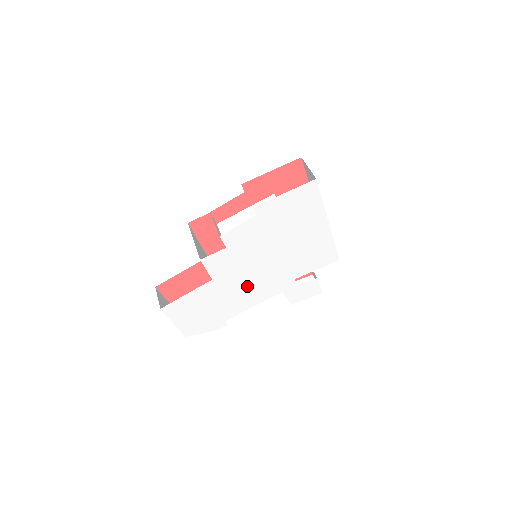
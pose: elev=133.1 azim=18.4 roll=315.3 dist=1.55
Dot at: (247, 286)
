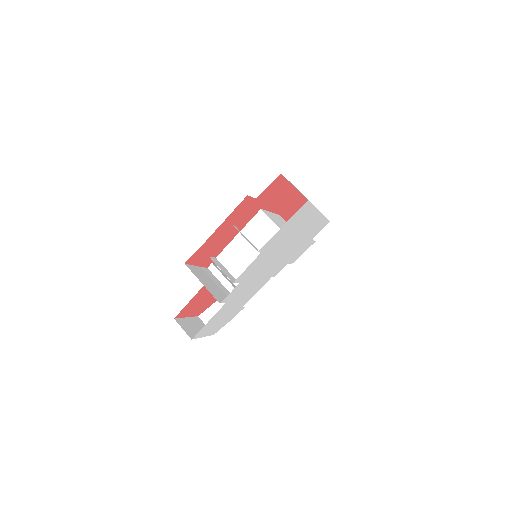
Dot at: (258, 285)
